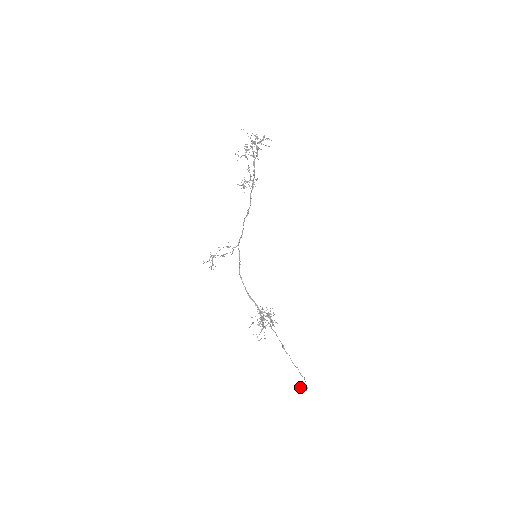
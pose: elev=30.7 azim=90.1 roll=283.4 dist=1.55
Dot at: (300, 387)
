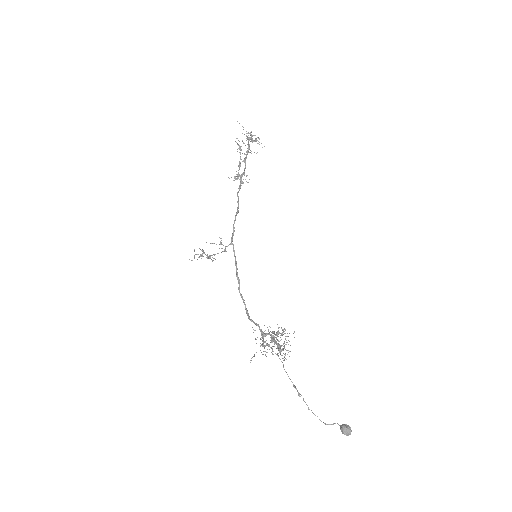
Dot at: (343, 428)
